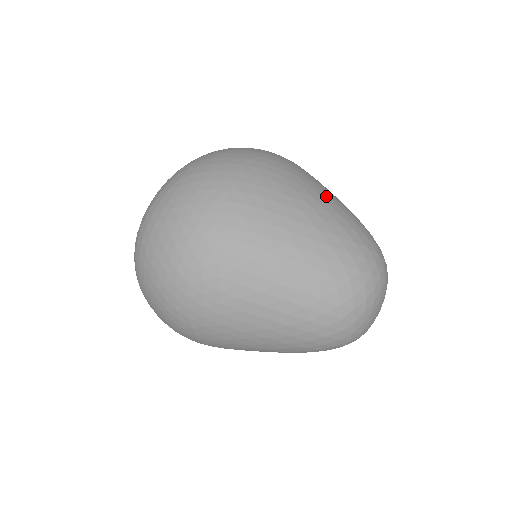
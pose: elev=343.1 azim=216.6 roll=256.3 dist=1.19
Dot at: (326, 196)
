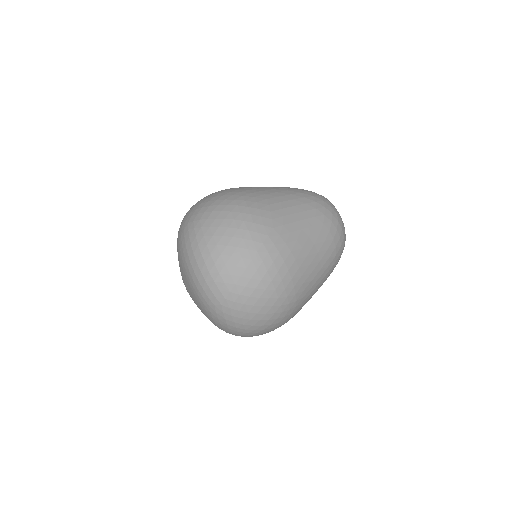
Dot at: occluded
